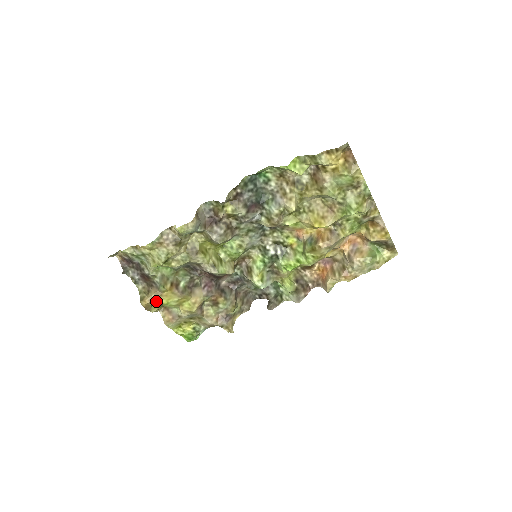
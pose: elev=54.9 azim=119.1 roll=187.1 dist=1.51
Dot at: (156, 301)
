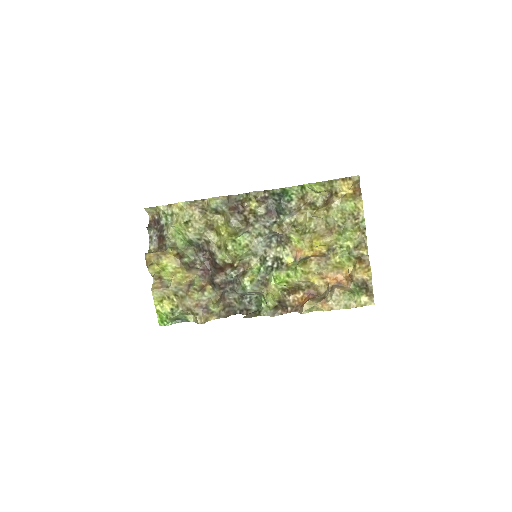
Dot at: (159, 258)
